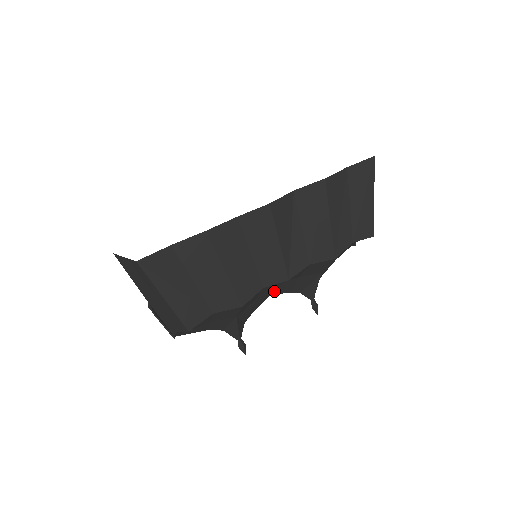
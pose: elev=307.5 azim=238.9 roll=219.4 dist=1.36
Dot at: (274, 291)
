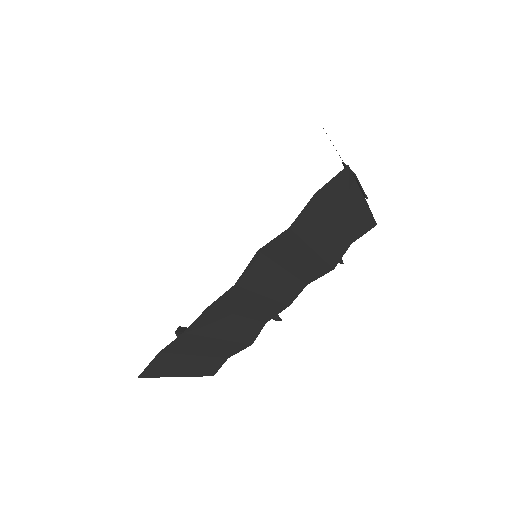
Dot at: occluded
